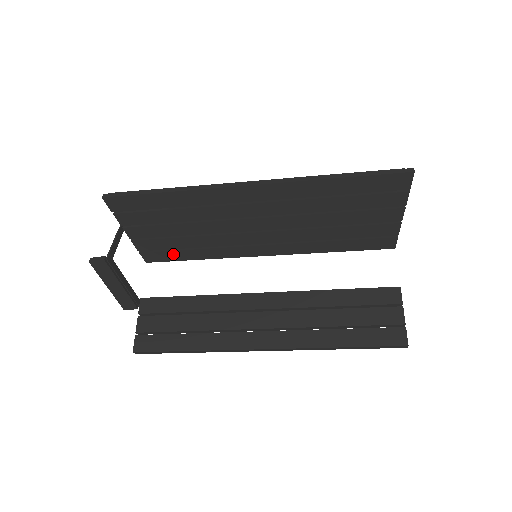
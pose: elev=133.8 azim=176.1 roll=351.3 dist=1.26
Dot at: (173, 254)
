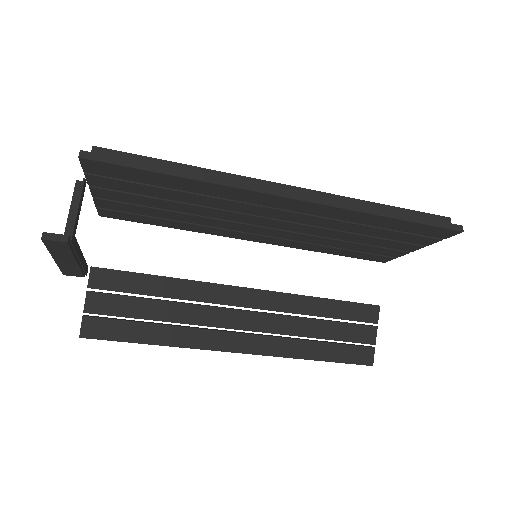
Dot at: (143, 218)
